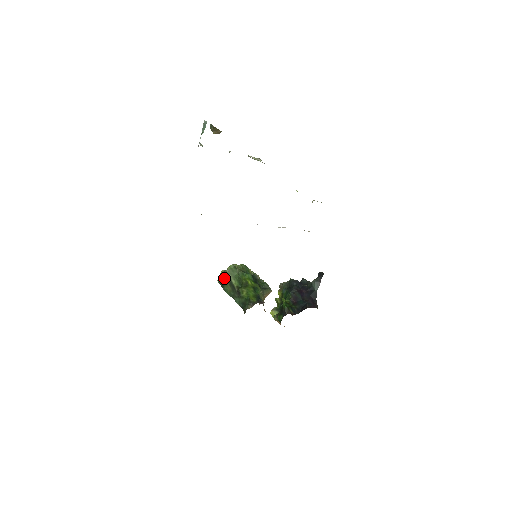
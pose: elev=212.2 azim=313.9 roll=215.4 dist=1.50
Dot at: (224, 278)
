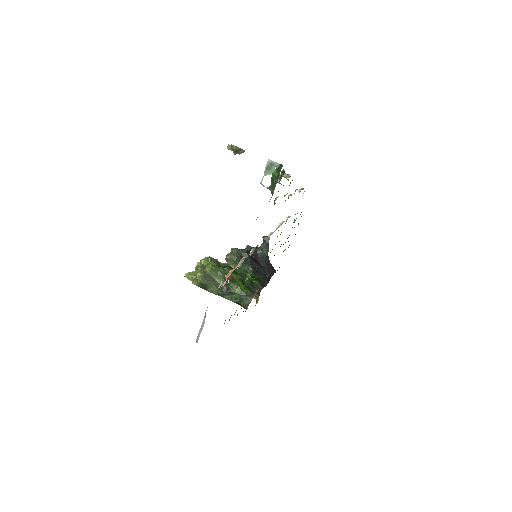
Dot at: (206, 280)
